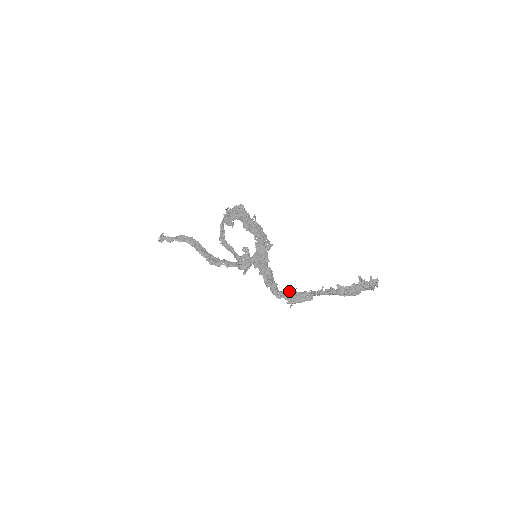
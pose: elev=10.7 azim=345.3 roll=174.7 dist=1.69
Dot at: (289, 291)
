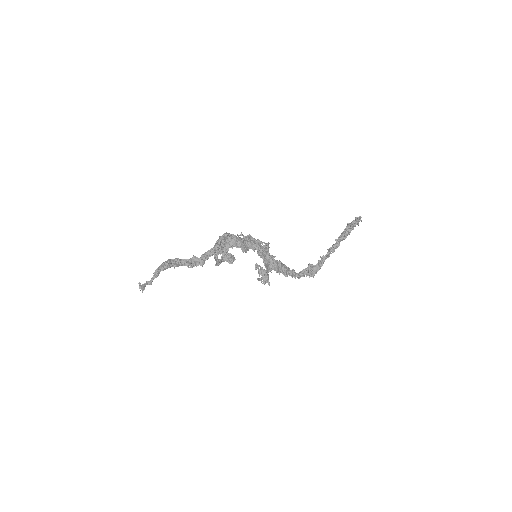
Dot at: (309, 271)
